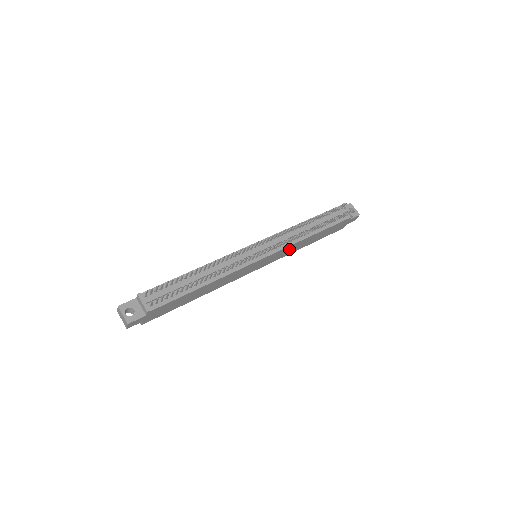
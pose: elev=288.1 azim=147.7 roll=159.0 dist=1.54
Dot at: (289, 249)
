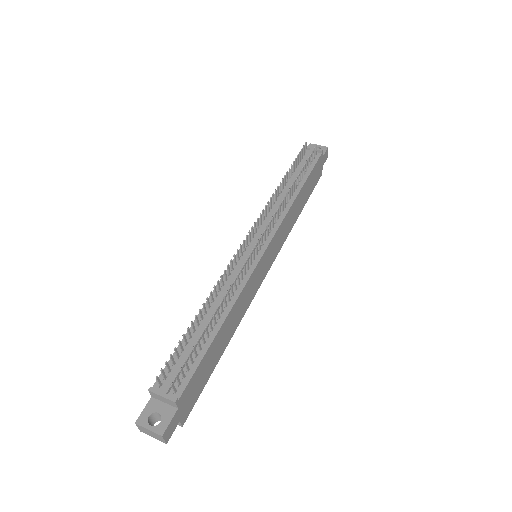
Dot at: (285, 225)
